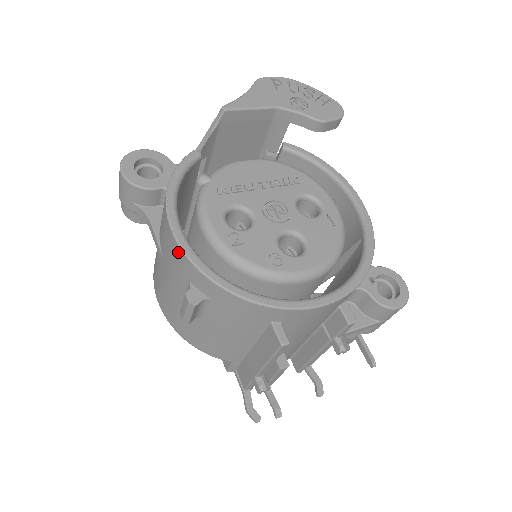
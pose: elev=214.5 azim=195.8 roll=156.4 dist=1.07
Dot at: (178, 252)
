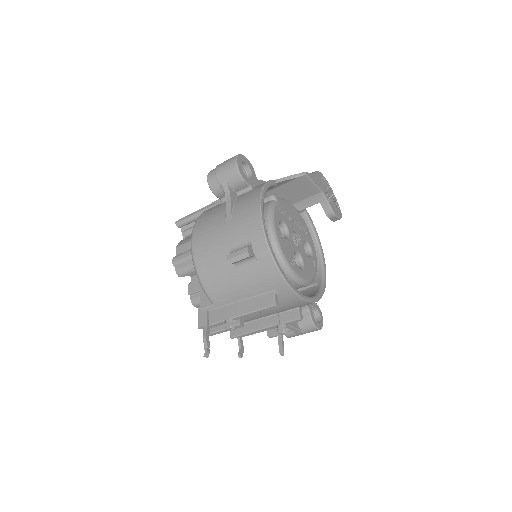
Dot at: (257, 224)
